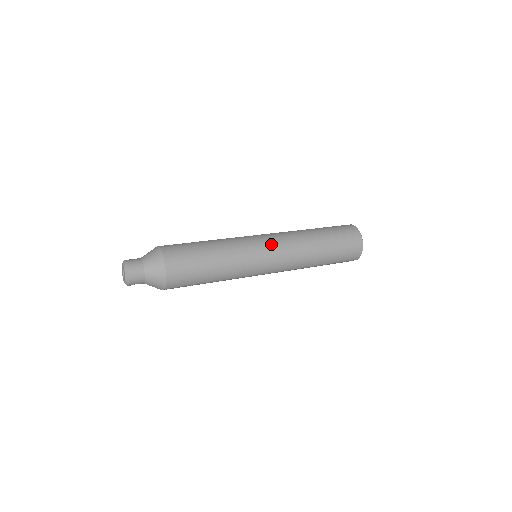
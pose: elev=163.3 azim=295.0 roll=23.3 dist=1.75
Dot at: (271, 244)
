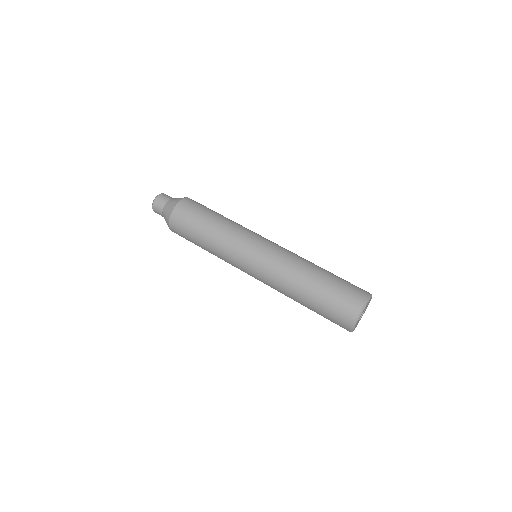
Dot at: (262, 252)
